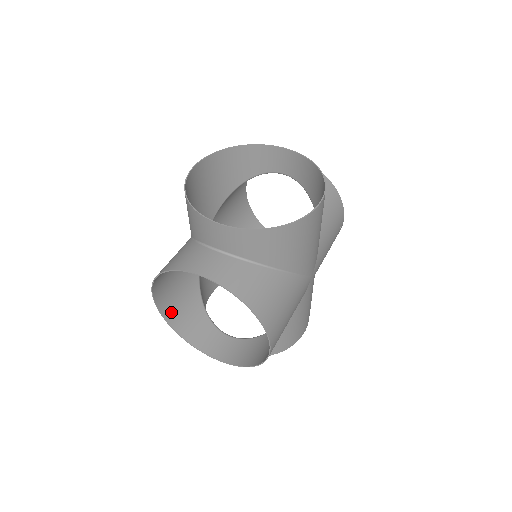
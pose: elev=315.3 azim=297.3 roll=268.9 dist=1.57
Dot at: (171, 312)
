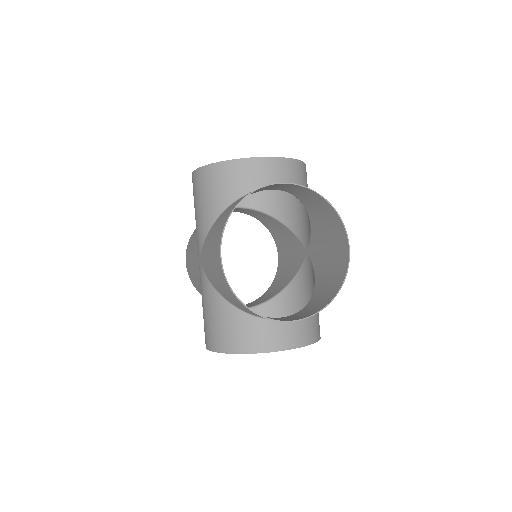
Dot at: (230, 291)
